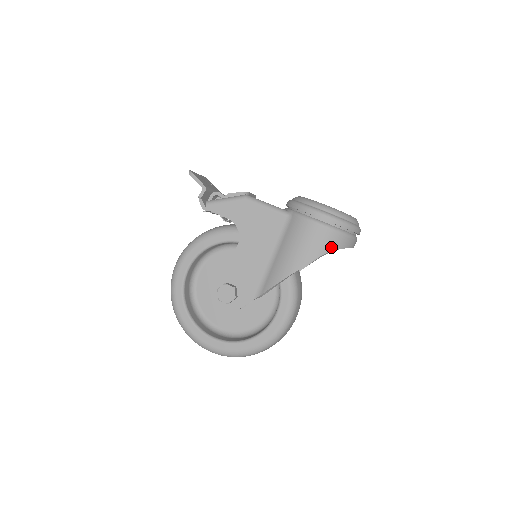
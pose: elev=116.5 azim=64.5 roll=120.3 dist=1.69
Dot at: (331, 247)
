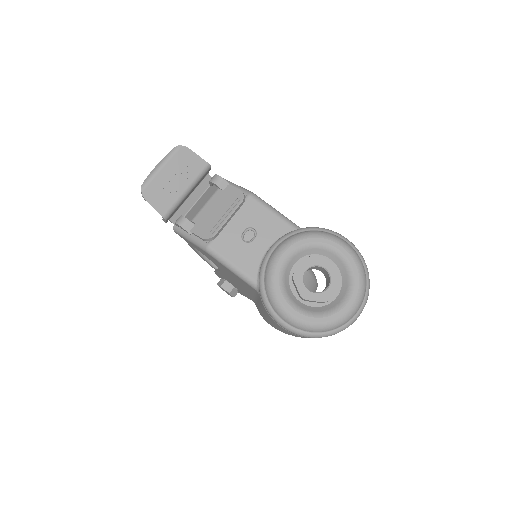
Dot at: occluded
